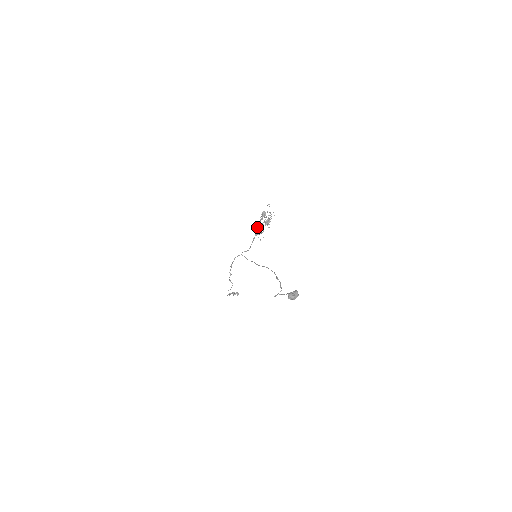
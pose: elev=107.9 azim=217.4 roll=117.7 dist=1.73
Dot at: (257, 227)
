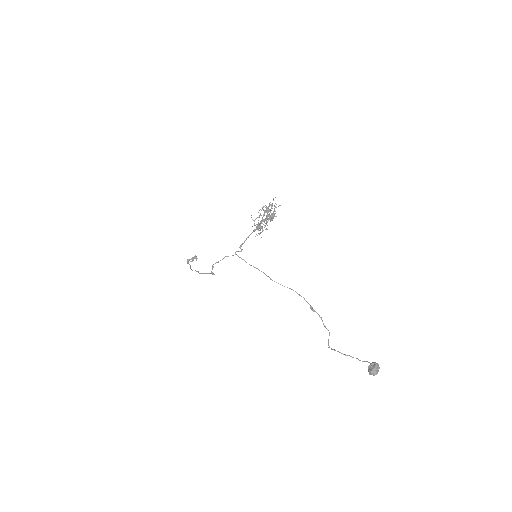
Dot at: (258, 224)
